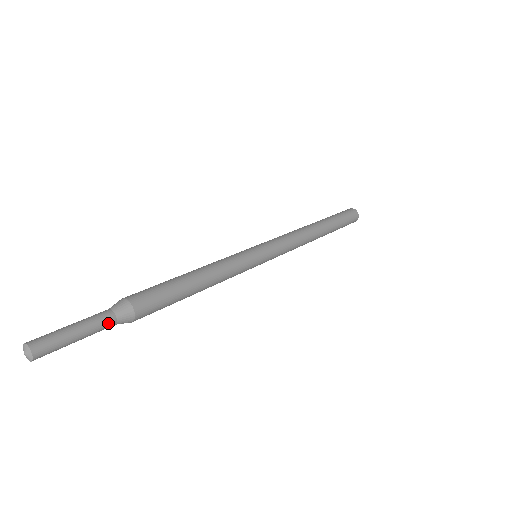
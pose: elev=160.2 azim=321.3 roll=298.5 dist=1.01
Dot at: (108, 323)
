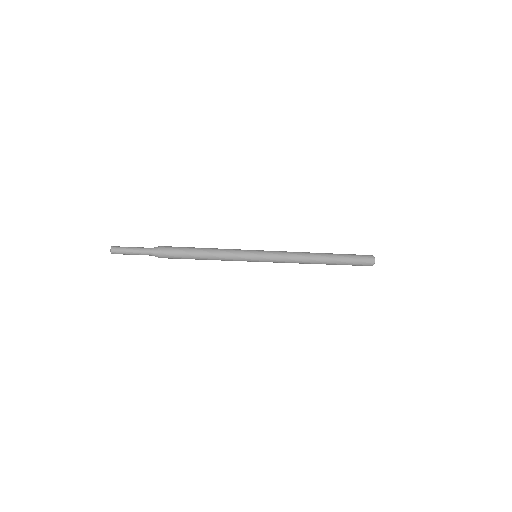
Dot at: (147, 249)
